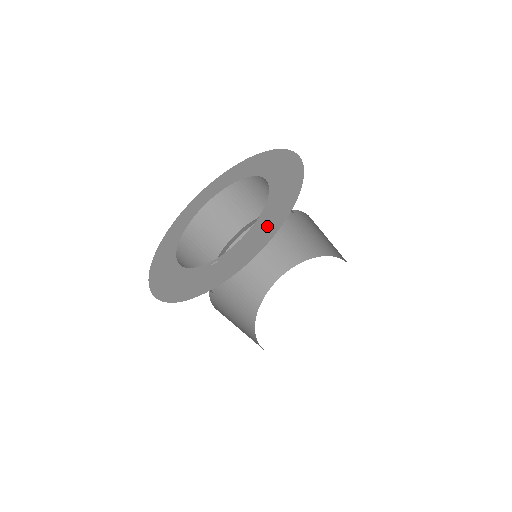
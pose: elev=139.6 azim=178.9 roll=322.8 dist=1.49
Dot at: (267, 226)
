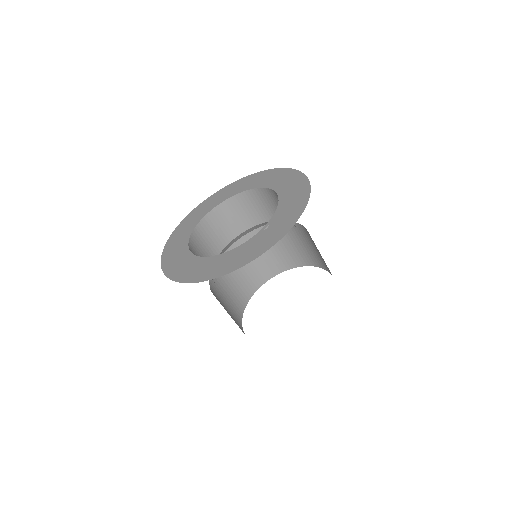
Dot at: (295, 191)
